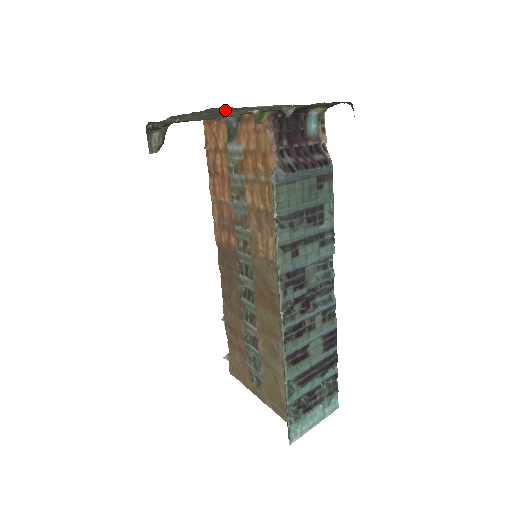
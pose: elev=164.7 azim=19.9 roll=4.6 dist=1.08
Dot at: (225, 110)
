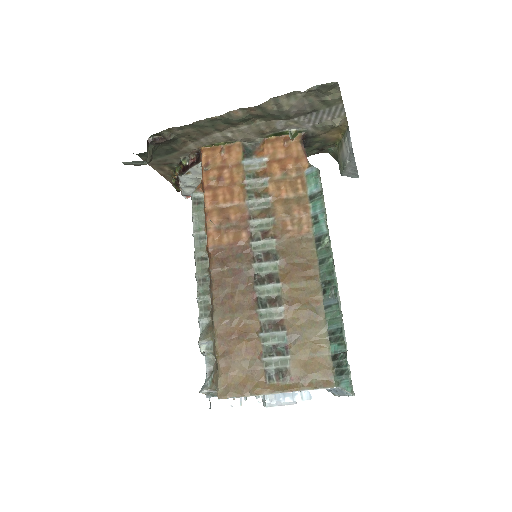
Dot at: (335, 96)
